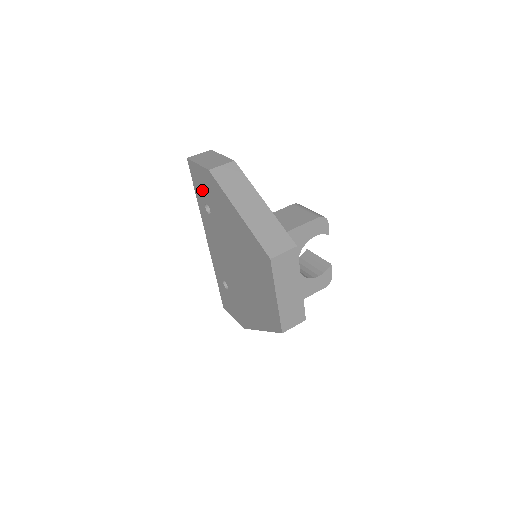
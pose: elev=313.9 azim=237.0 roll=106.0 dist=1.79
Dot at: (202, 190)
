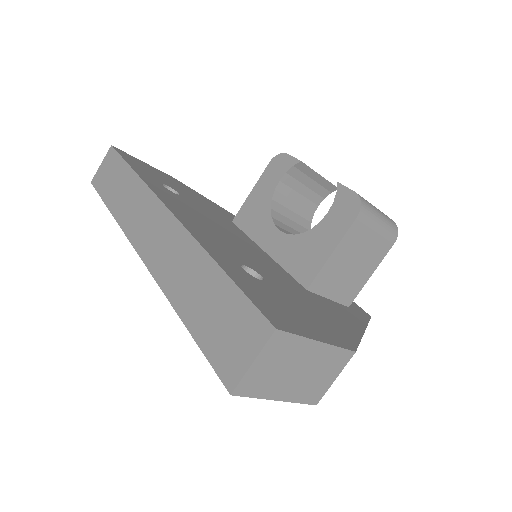
Dot at: occluded
